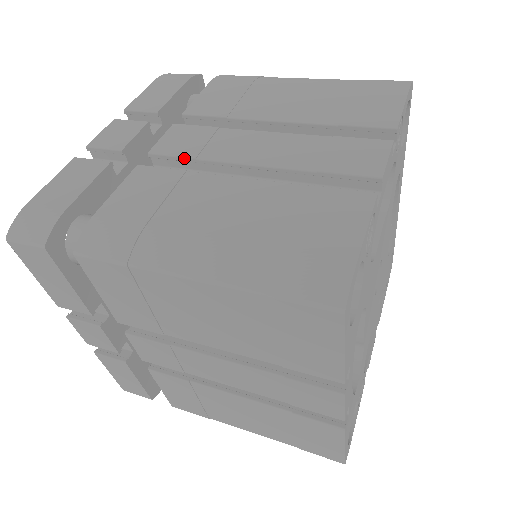
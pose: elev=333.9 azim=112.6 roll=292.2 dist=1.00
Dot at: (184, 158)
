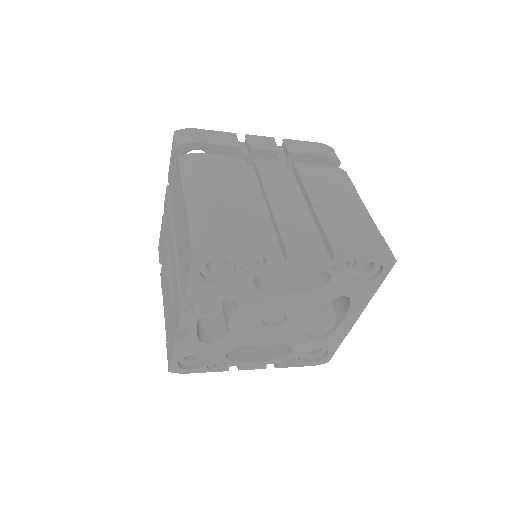
Dot at: (259, 173)
